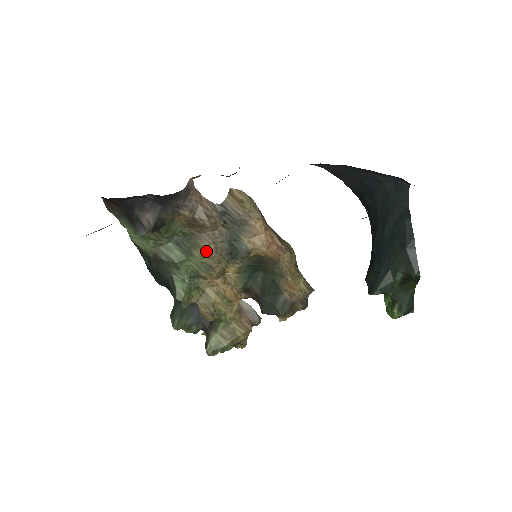
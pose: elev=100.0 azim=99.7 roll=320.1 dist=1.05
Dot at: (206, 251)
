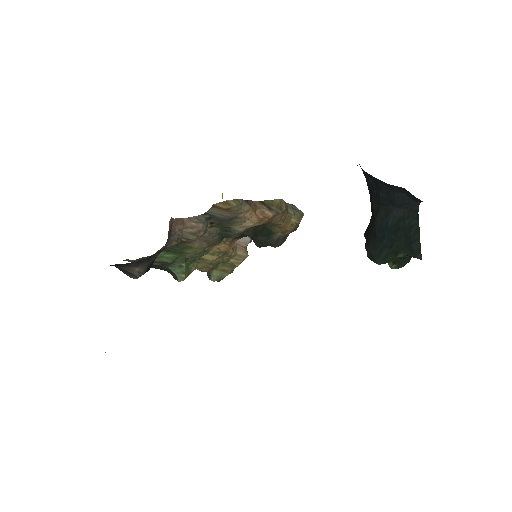
Dot at: (198, 247)
